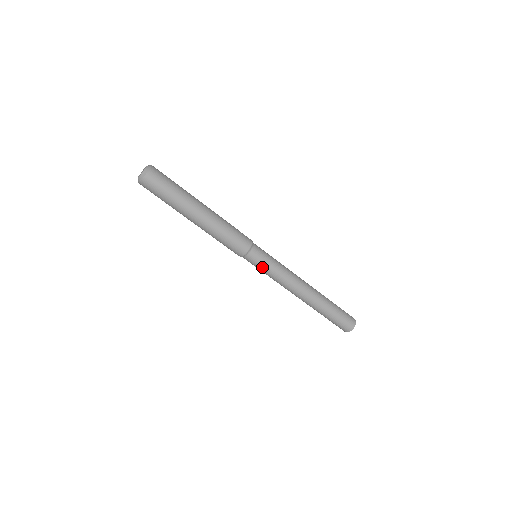
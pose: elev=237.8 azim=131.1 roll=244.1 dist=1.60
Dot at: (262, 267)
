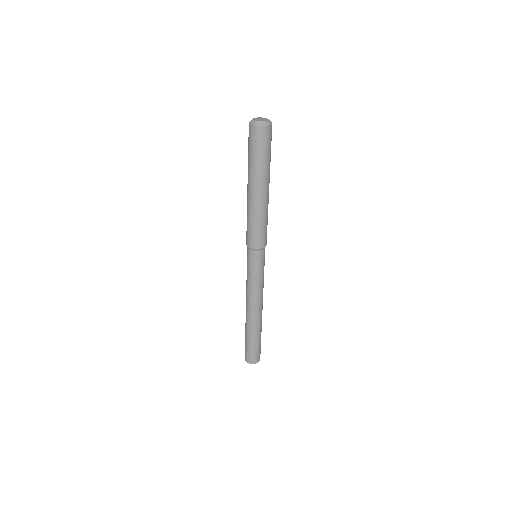
Dot at: (261, 268)
